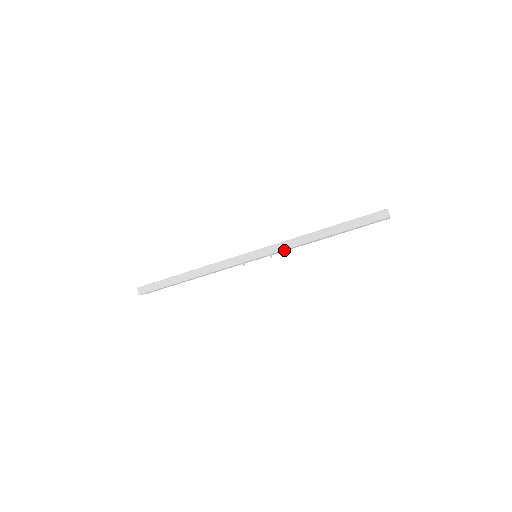
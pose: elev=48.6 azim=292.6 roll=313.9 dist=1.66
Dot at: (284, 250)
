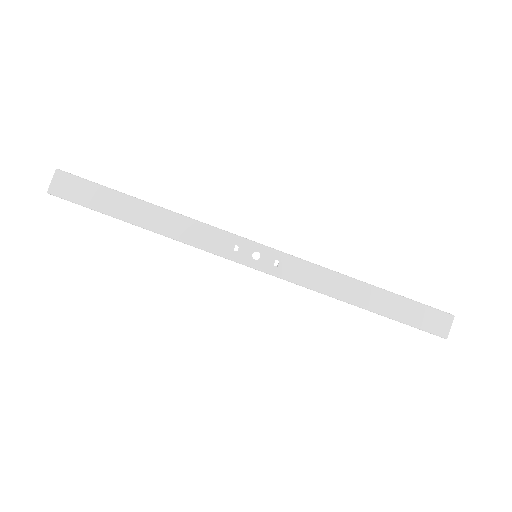
Dot at: (301, 269)
